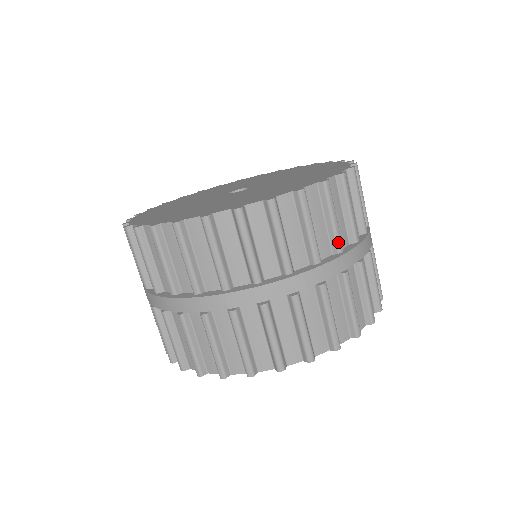
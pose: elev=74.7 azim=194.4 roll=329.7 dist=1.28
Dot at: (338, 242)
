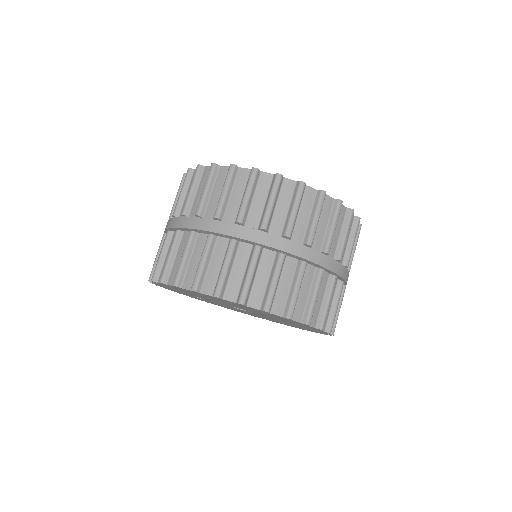
Dot at: (342, 252)
